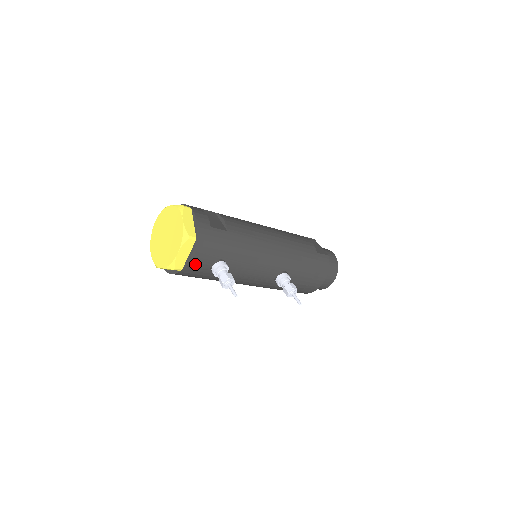
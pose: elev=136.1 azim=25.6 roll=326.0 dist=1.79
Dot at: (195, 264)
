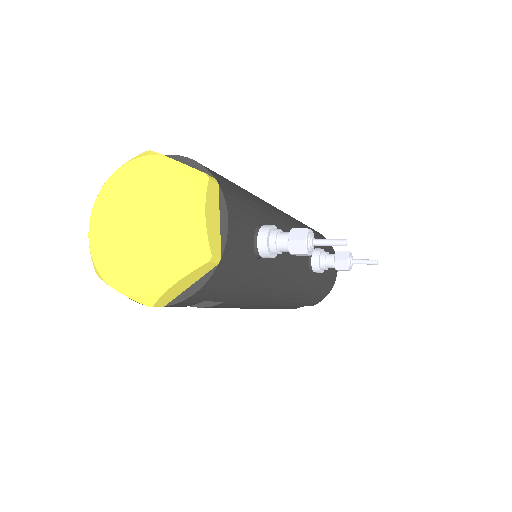
Dot at: (236, 238)
